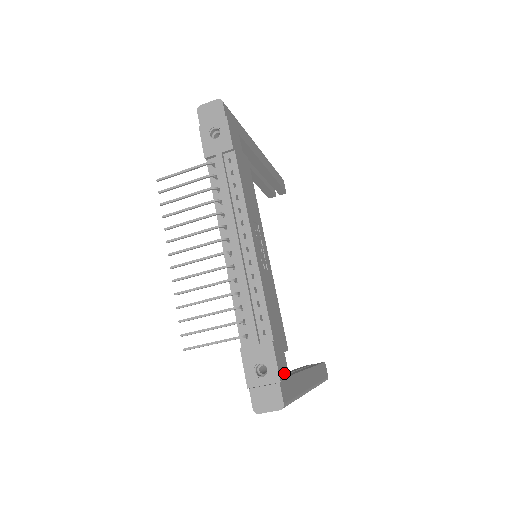
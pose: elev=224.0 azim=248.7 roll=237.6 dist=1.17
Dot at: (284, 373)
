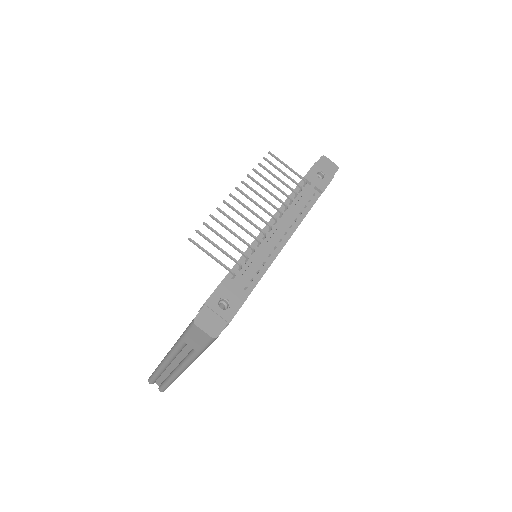
Dot at: occluded
